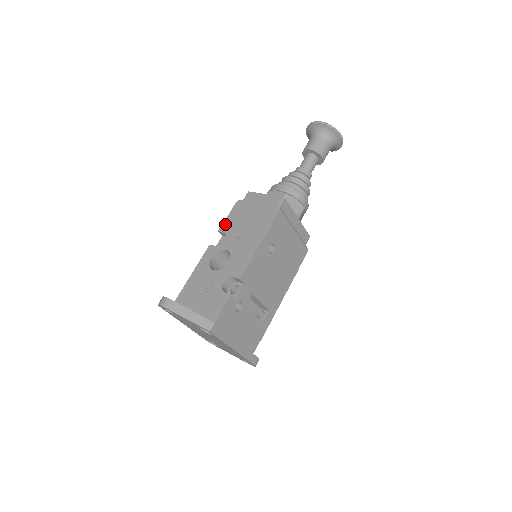
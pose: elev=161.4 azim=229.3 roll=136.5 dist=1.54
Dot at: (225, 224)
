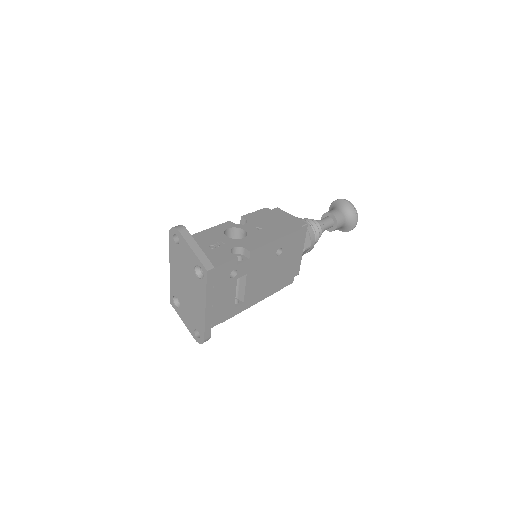
Dot at: (249, 215)
